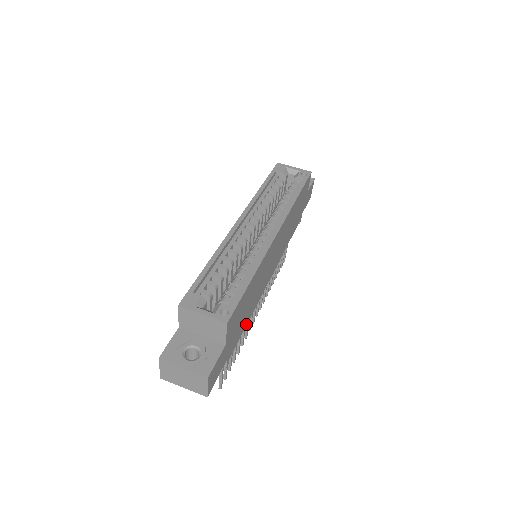
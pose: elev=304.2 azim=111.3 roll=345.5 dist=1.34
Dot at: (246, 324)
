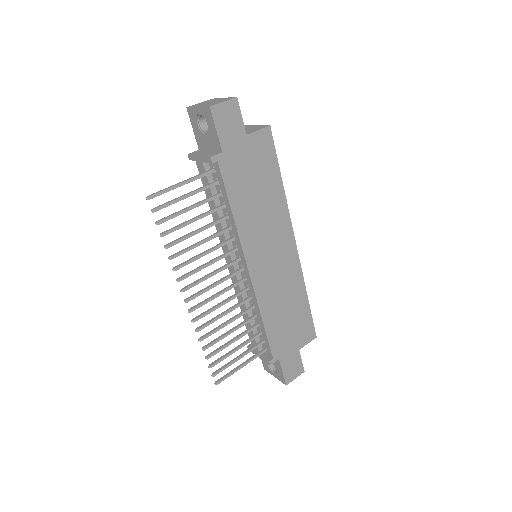
Dot at: (231, 204)
